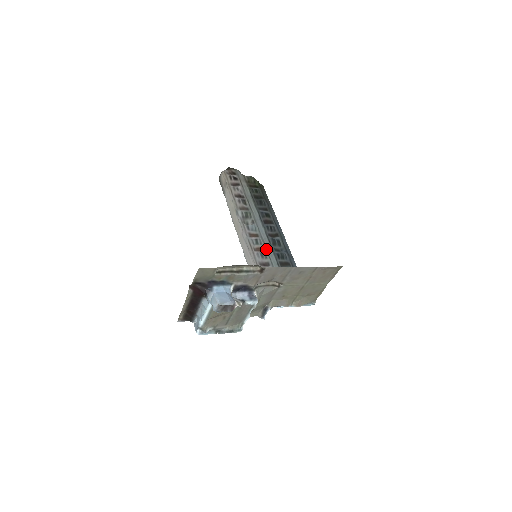
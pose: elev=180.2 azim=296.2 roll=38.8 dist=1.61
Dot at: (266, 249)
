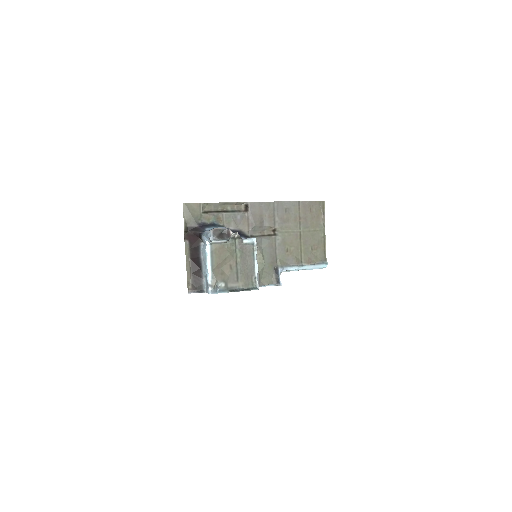
Dot at: occluded
